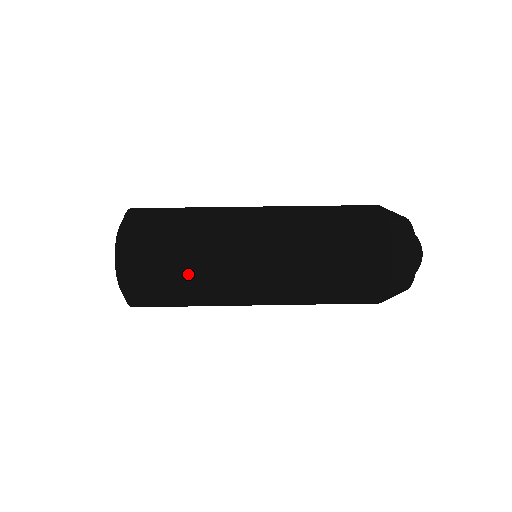
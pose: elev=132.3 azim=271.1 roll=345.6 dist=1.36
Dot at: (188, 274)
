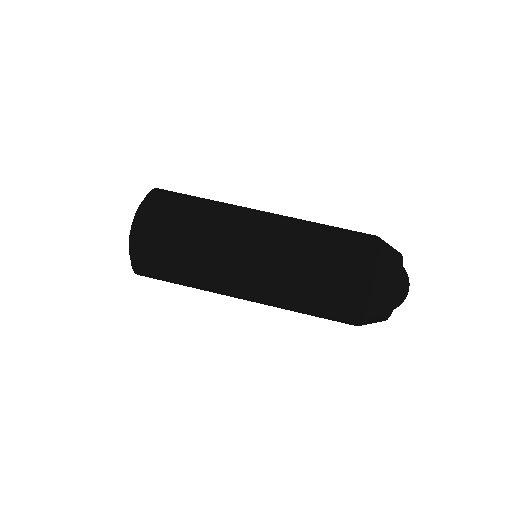
Dot at: occluded
